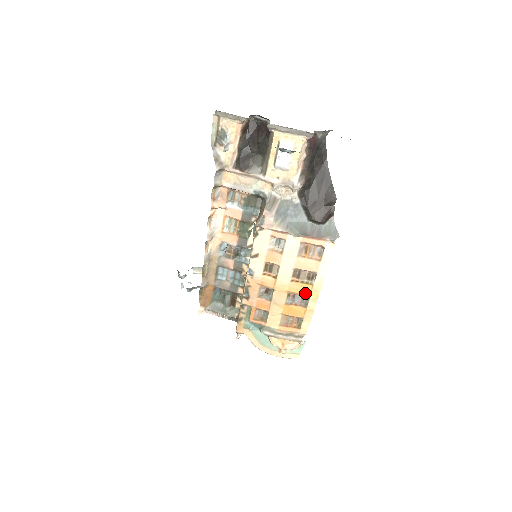
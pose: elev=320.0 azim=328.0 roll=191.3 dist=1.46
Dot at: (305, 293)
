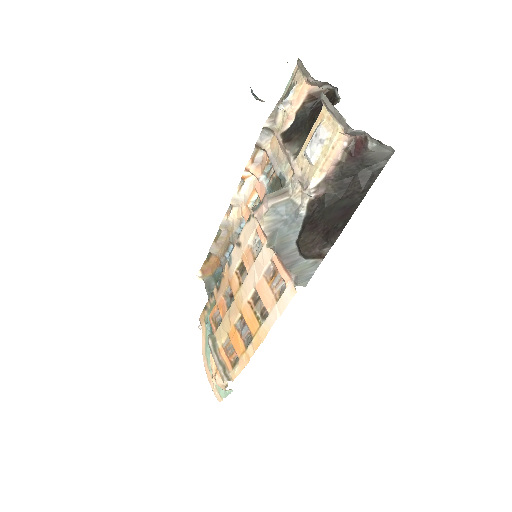
Dot at: (251, 329)
